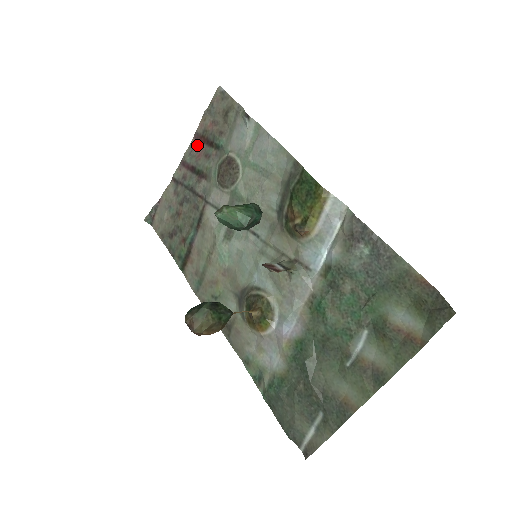
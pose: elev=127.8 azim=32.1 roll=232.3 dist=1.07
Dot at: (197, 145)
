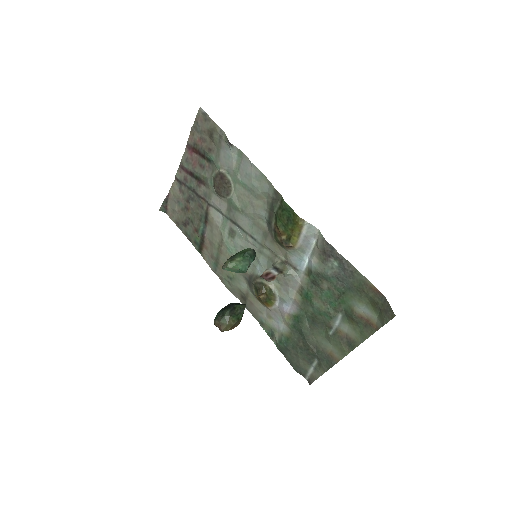
Dot at: (191, 154)
